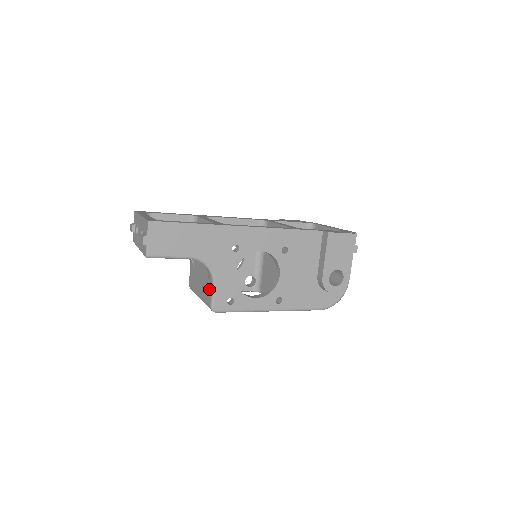
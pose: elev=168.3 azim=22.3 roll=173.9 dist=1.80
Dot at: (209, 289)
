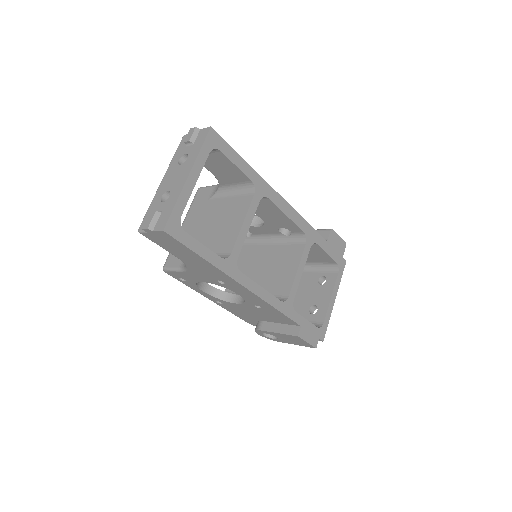
Dot at: (178, 260)
